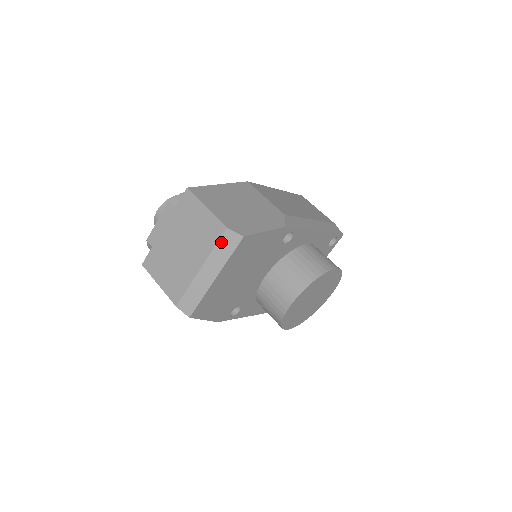
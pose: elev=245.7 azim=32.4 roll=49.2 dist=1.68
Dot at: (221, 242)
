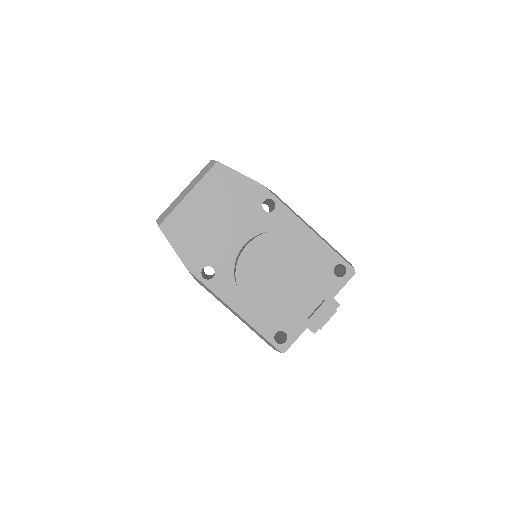
Dot at: (204, 169)
